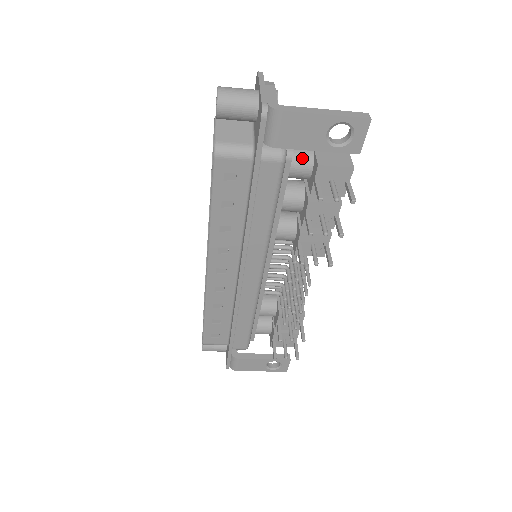
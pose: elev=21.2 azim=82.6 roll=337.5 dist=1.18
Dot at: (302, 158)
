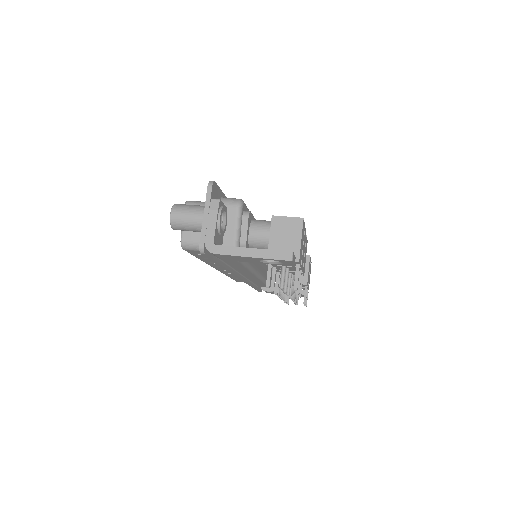
Dot at: (259, 243)
